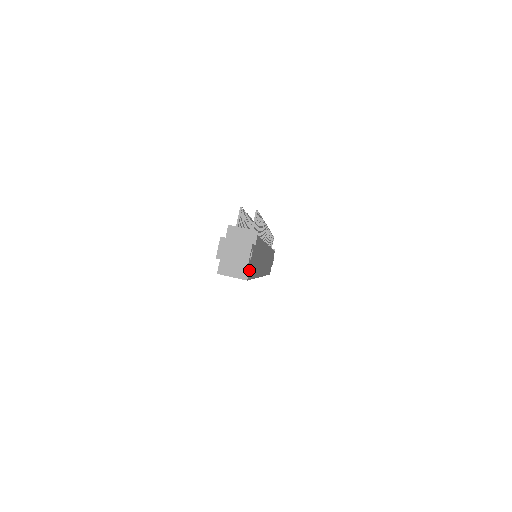
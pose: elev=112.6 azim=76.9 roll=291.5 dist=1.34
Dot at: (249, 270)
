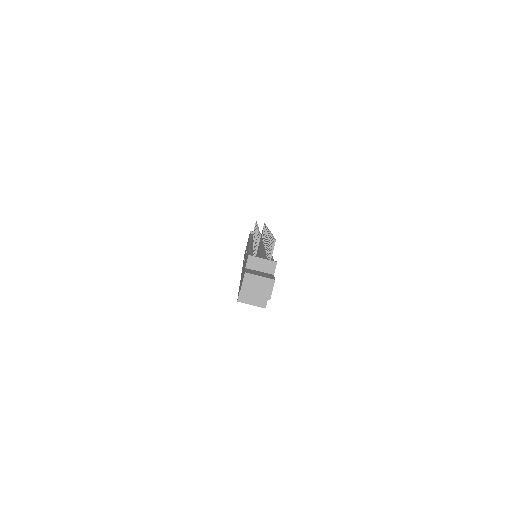
Dot at: occluded
